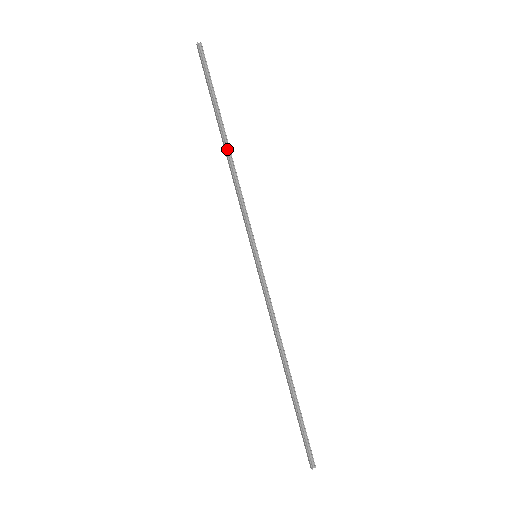
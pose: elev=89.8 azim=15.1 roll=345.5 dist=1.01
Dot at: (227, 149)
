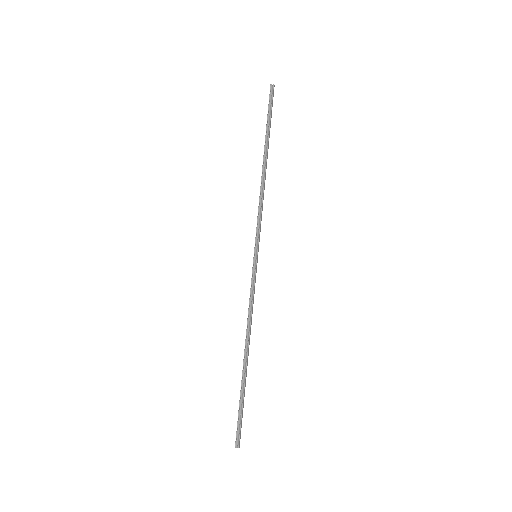
Dot at: (264, 167)
